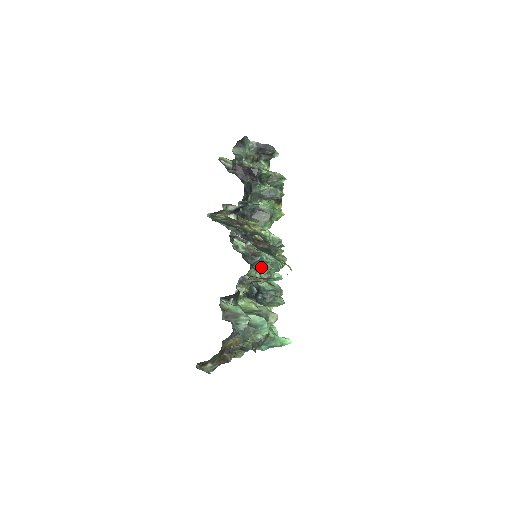
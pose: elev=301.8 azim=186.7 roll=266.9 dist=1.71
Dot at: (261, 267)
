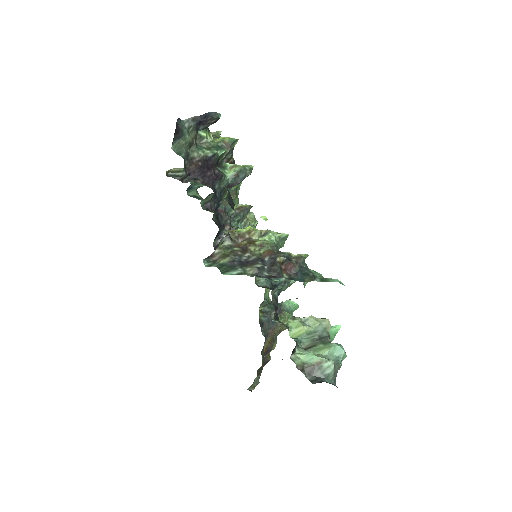
Dot at: occluded
